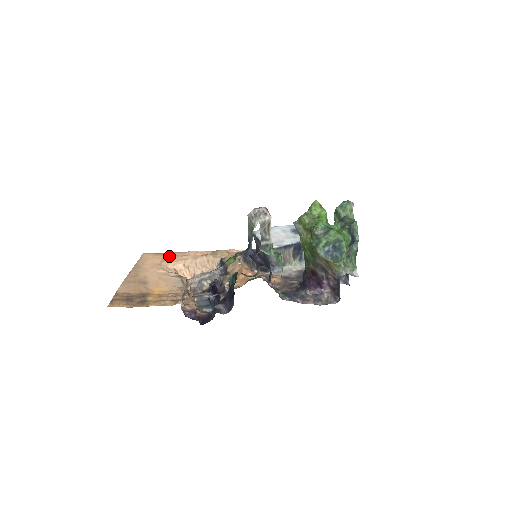
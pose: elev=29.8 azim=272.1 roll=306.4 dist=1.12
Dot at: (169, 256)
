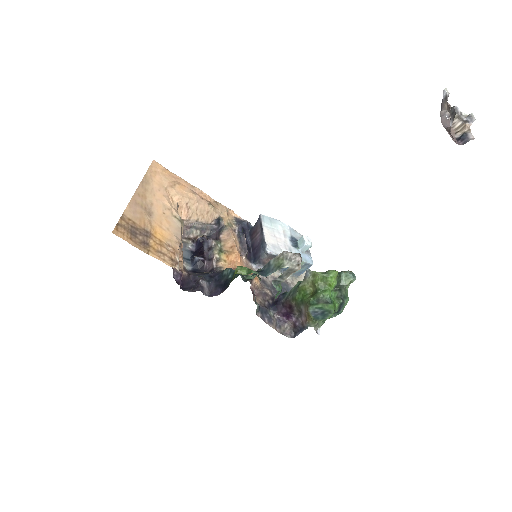
Dot at: (177, 182)
